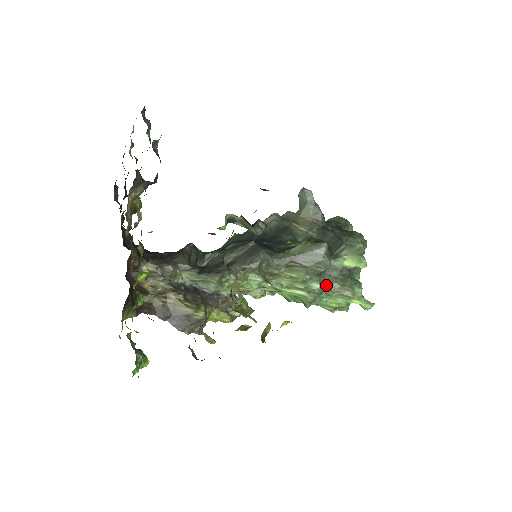
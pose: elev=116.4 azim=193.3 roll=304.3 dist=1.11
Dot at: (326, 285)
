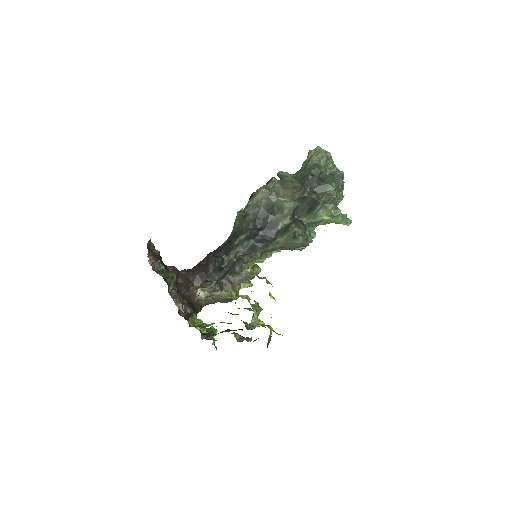
Dot at: occluded
